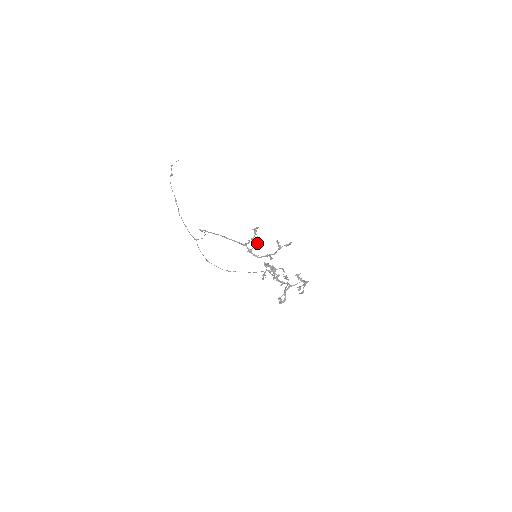
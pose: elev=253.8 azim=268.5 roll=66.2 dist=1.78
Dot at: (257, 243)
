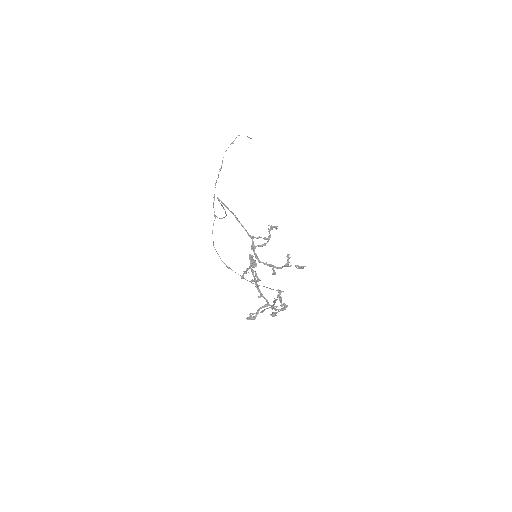
Dot at: (265, 243)
